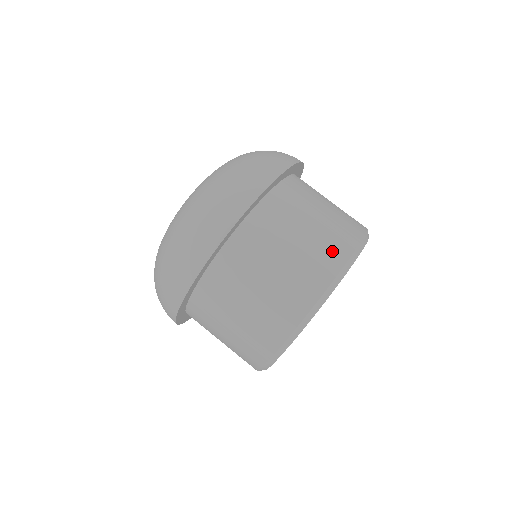
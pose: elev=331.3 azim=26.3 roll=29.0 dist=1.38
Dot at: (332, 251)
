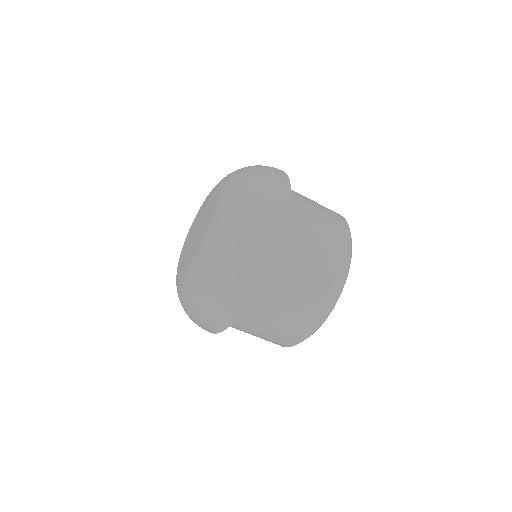
Dot at: occluded
